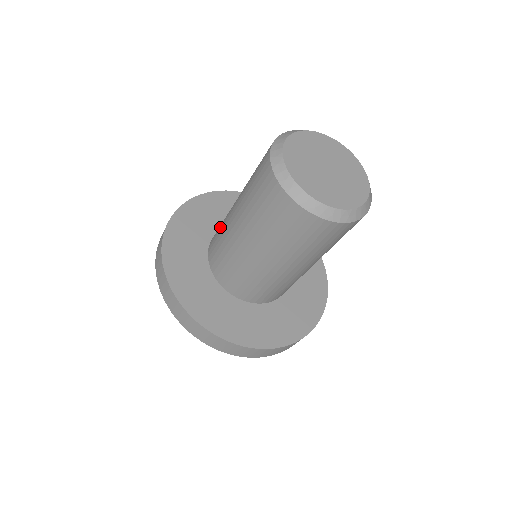
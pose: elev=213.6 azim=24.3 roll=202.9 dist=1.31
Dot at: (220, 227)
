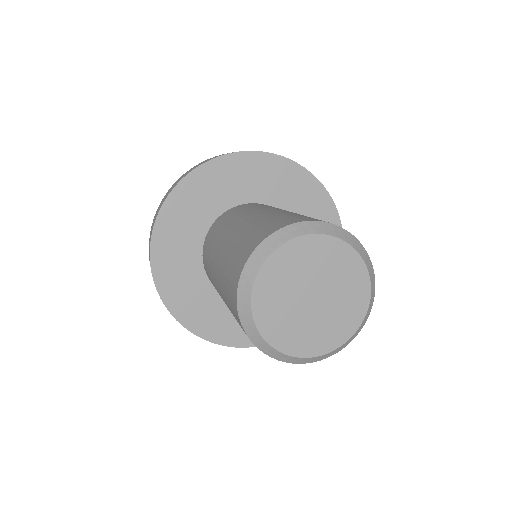
Dot at: (237, 212)
